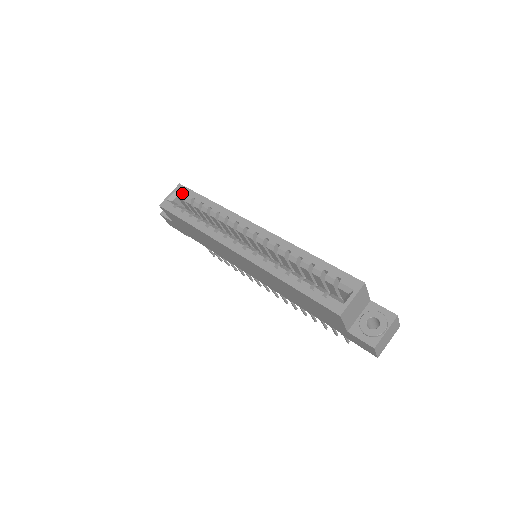
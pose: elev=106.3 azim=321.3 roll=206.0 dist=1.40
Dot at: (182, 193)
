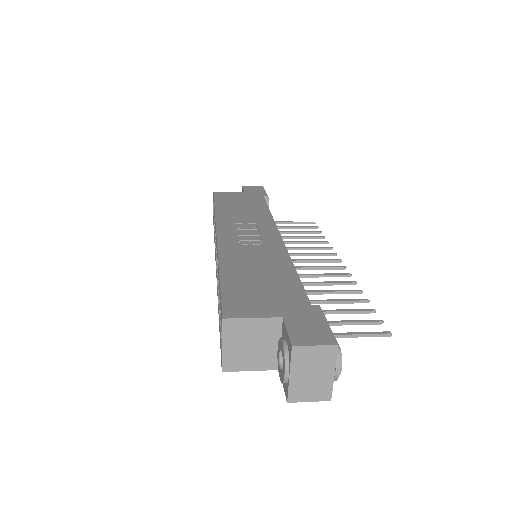
Dot at: occluded
